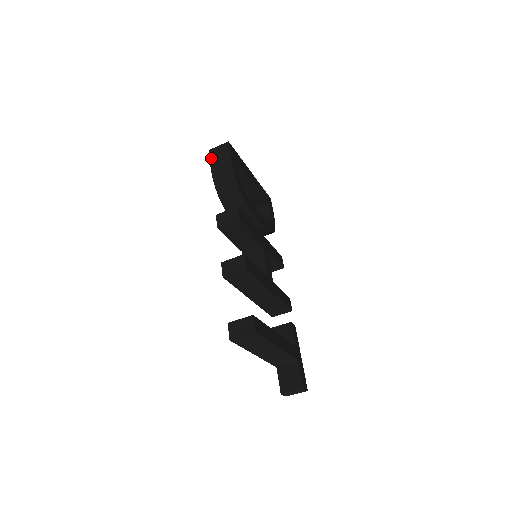
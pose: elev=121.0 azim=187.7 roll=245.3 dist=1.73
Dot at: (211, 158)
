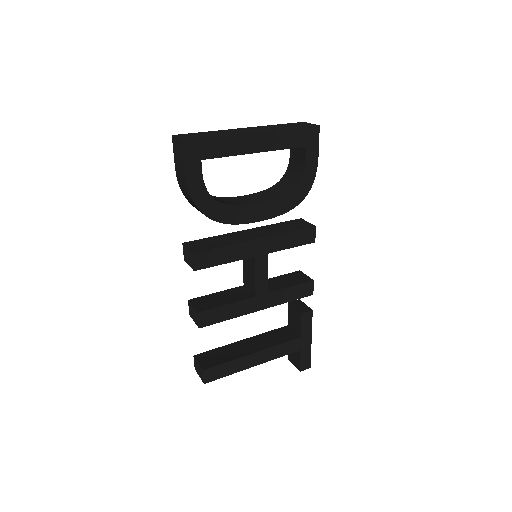
Dot at: (174, 153)
